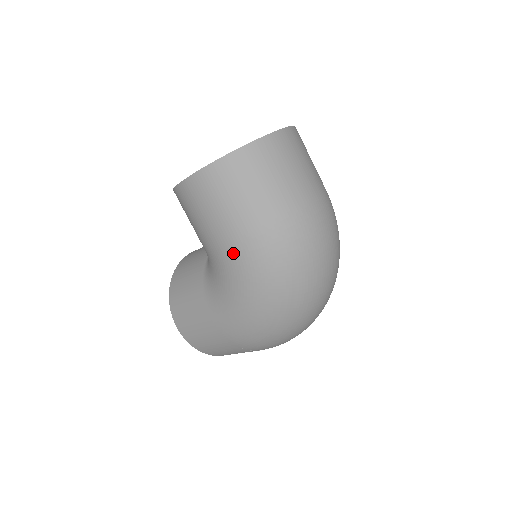
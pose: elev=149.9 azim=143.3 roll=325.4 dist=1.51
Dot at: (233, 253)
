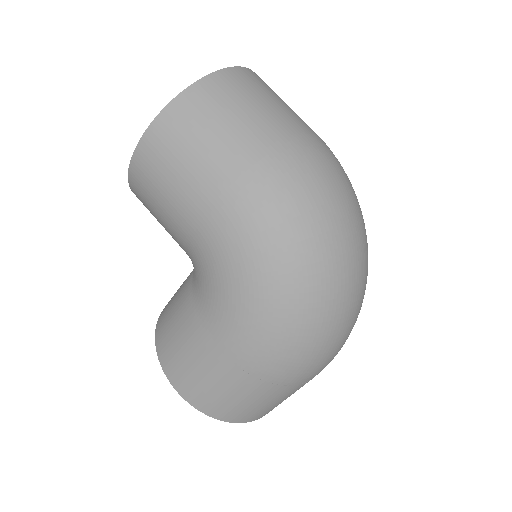
Dot at: (217, 218)
